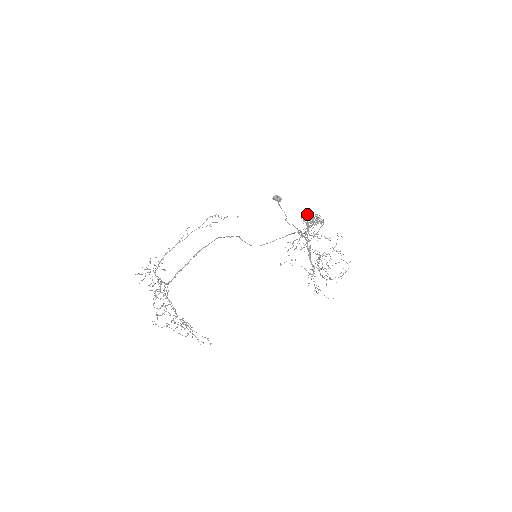
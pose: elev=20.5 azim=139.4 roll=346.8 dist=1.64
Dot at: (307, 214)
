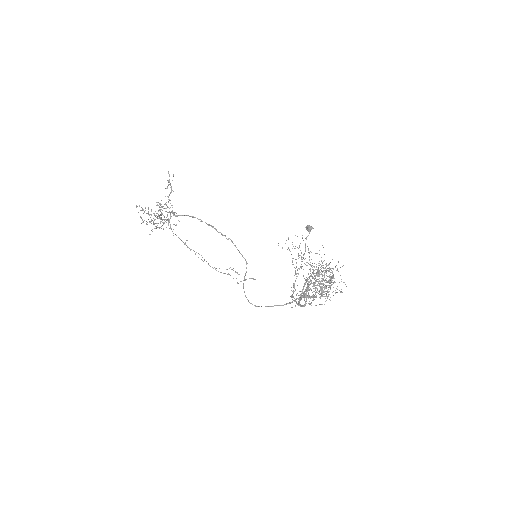
Dot at: occluded
